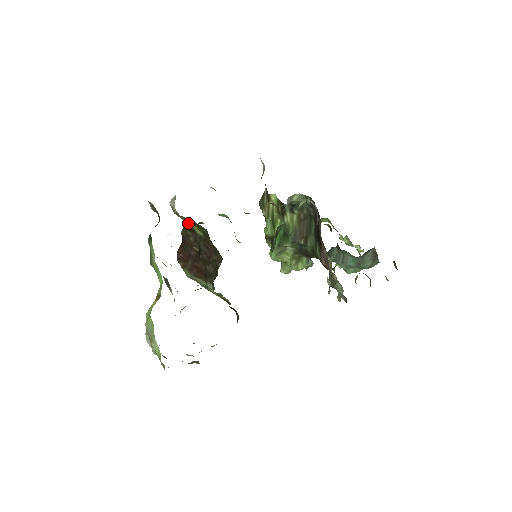
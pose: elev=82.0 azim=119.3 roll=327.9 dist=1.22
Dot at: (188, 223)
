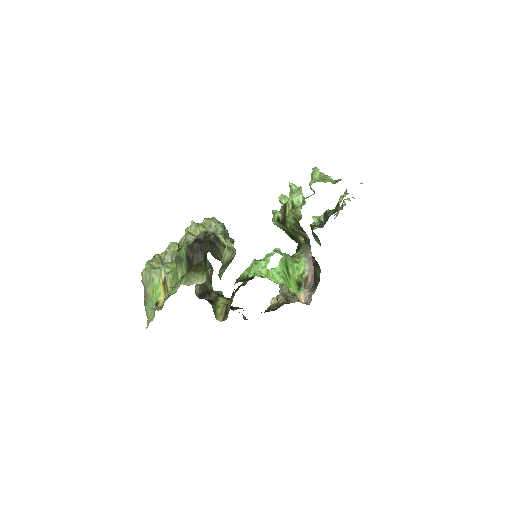
Dot at: occluded
